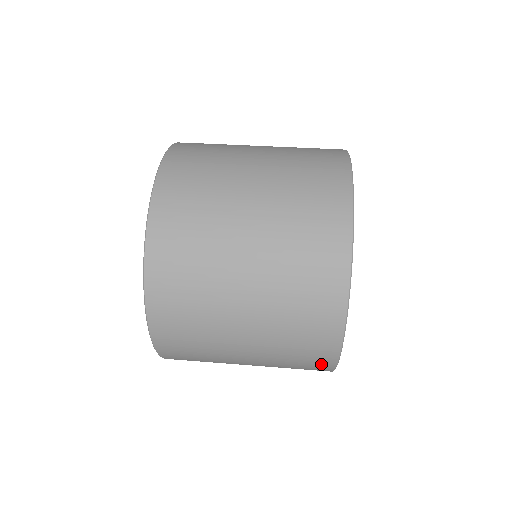
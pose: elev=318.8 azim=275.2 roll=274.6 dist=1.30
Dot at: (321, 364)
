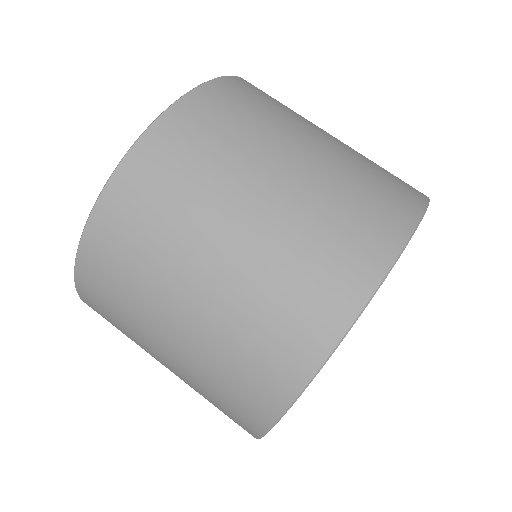
Dot at: occluded
